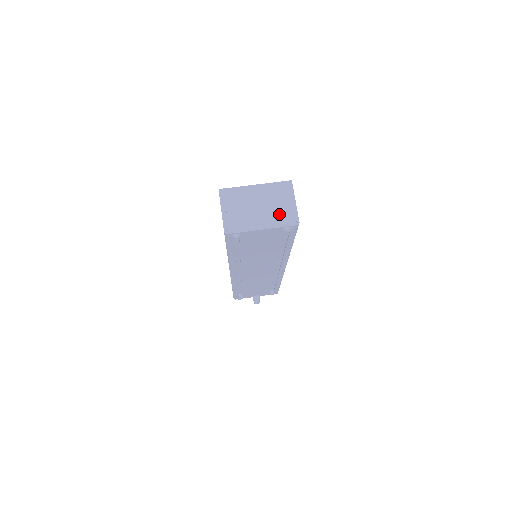
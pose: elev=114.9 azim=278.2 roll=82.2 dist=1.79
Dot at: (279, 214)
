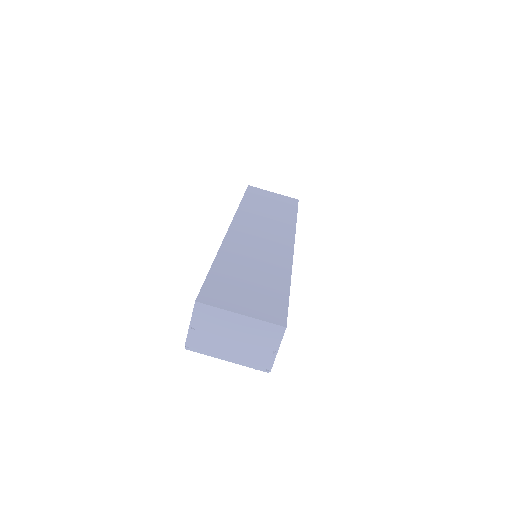
Dot at: (253, 355)
